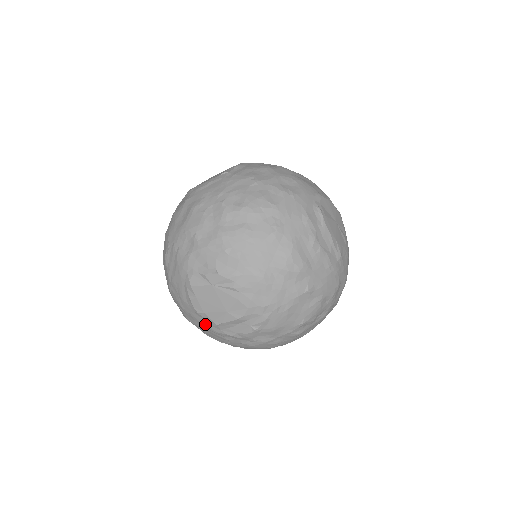
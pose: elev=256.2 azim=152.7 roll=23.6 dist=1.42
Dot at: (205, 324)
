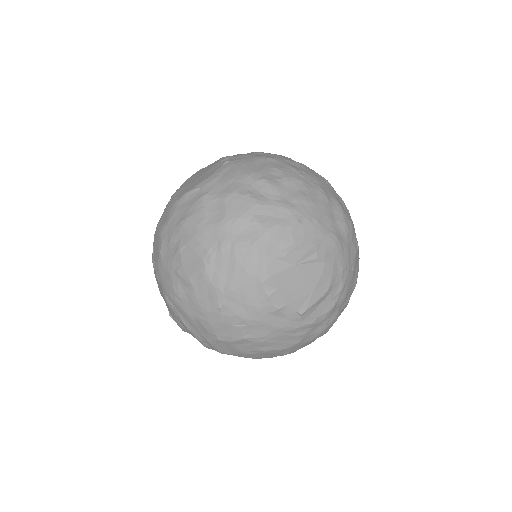
Dot at: (281, 324)
